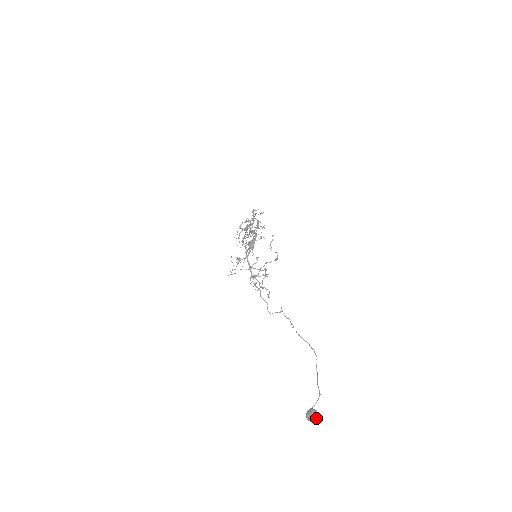
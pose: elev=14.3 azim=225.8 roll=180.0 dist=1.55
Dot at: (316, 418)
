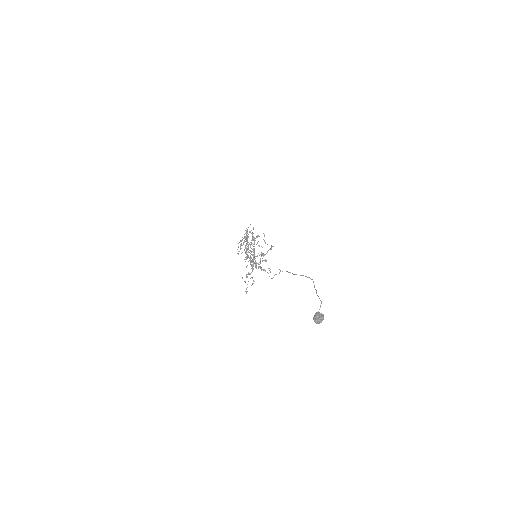
Dot at: (322, 318)
